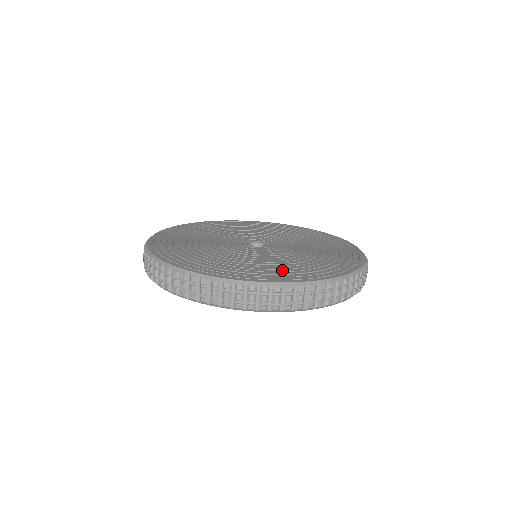
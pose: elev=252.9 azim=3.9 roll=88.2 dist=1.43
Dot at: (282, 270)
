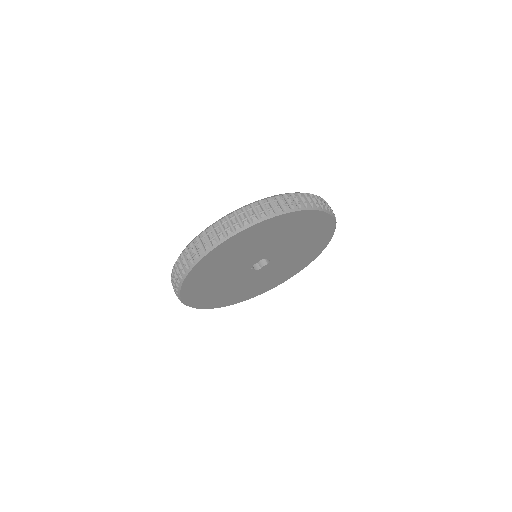
Dot at: occluded
